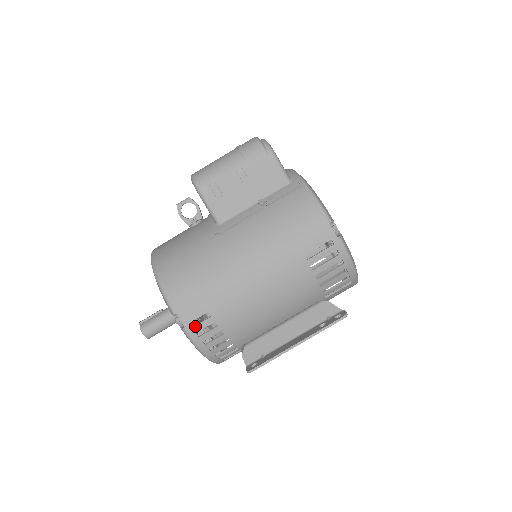
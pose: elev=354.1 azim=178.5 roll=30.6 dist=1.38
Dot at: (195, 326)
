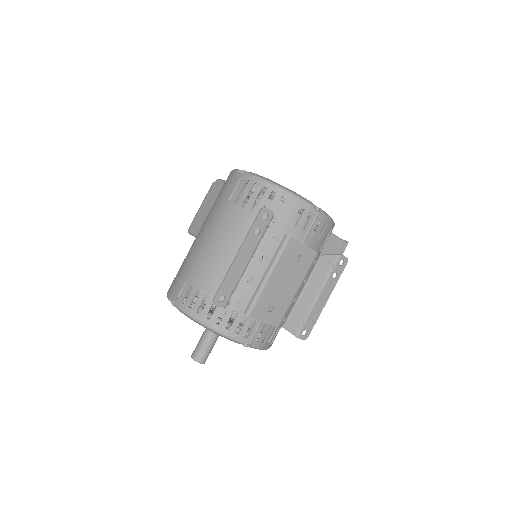
Dot at: (180, 297)
